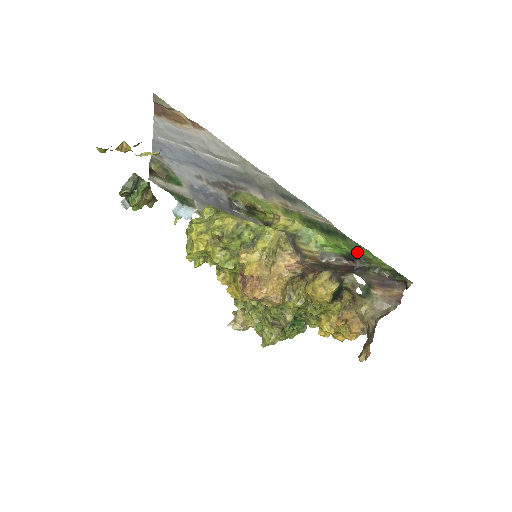
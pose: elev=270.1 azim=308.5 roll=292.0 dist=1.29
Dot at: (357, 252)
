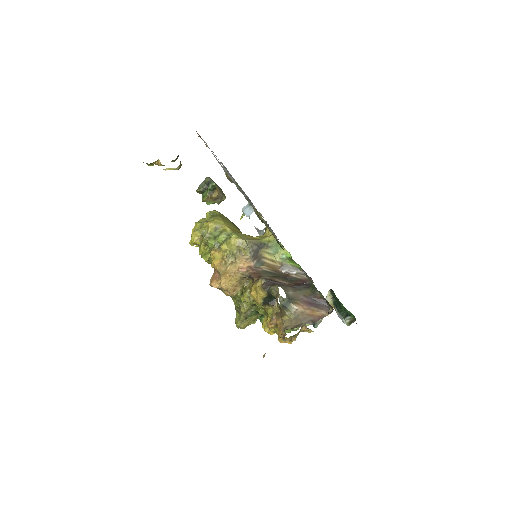
Dot at: occluded
